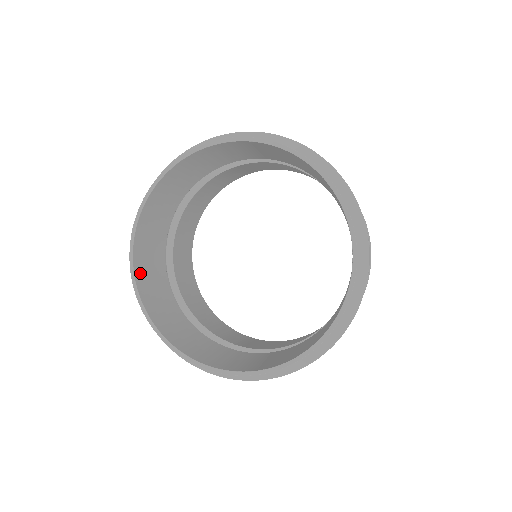
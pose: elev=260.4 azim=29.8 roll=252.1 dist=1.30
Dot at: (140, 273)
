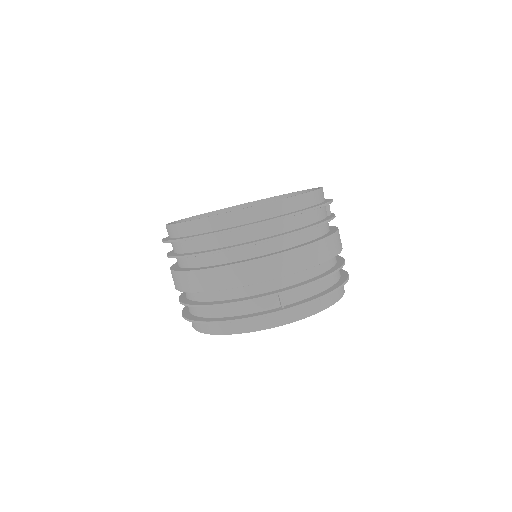
Dot at: occluded
